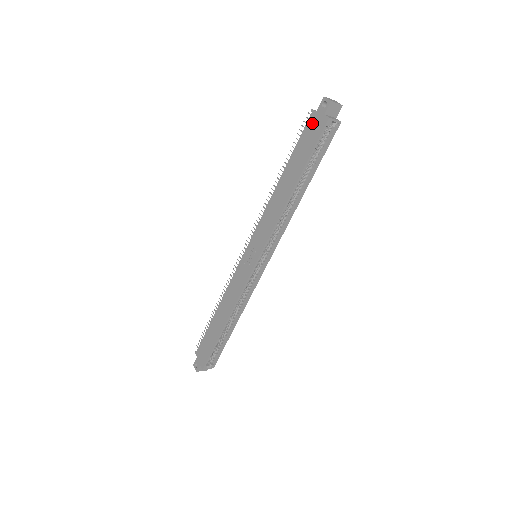
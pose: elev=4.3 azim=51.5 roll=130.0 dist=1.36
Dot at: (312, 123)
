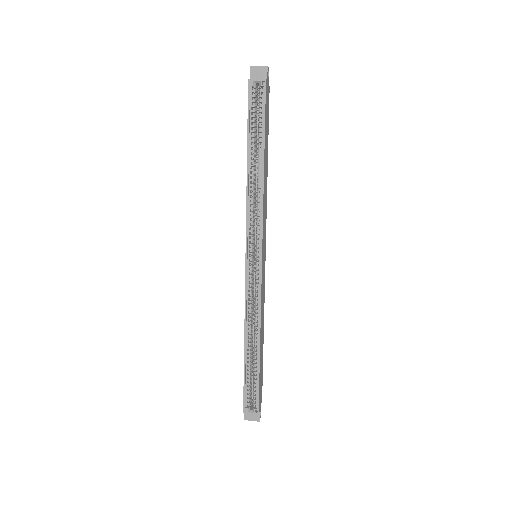
Dot at: occluded
